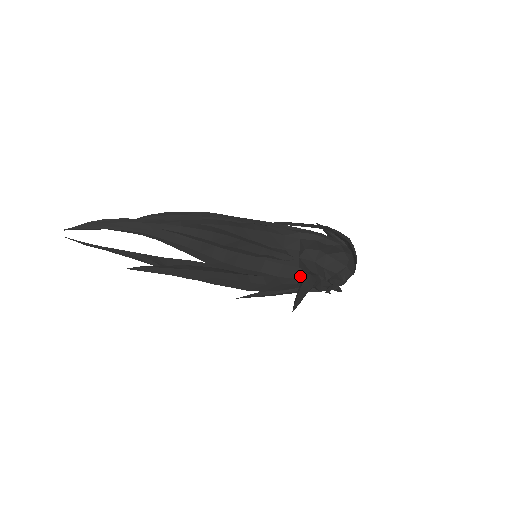
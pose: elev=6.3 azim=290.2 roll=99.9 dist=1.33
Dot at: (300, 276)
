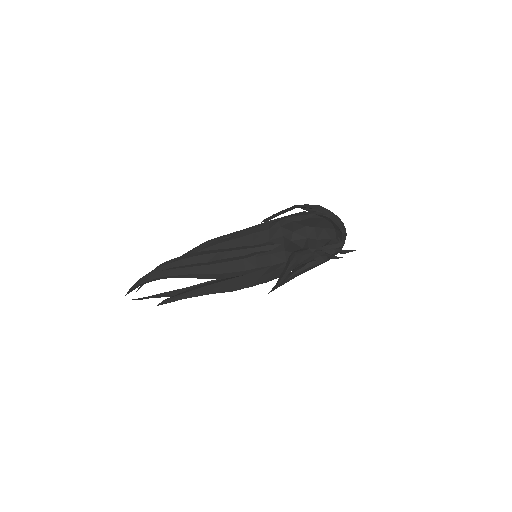
Dot at: occluded
